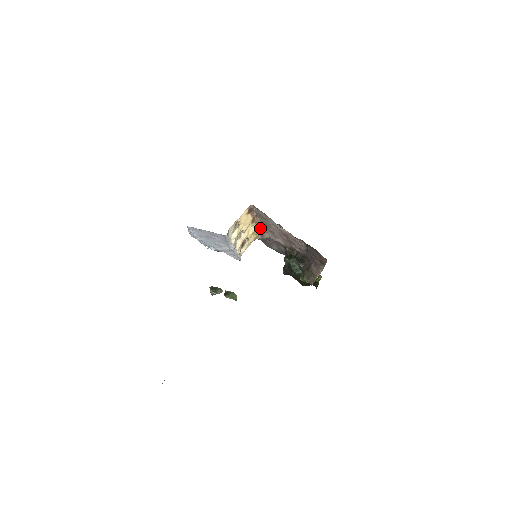
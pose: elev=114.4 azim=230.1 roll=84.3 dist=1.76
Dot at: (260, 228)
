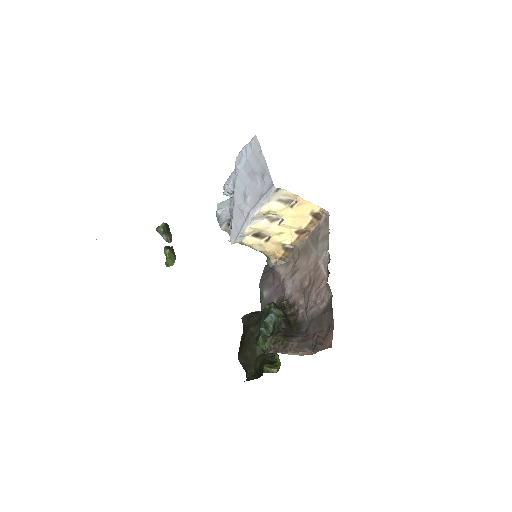
Dot at: (289, 253)
